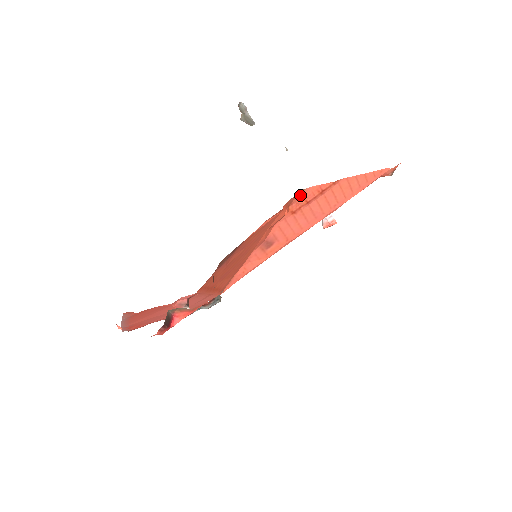
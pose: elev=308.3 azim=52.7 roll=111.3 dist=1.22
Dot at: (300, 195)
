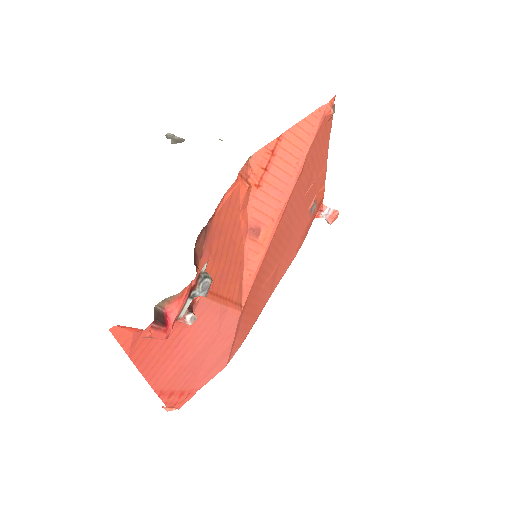
Dot at: (251, 164)
